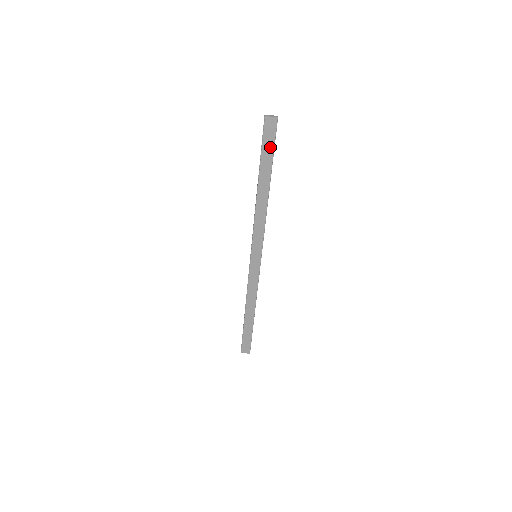
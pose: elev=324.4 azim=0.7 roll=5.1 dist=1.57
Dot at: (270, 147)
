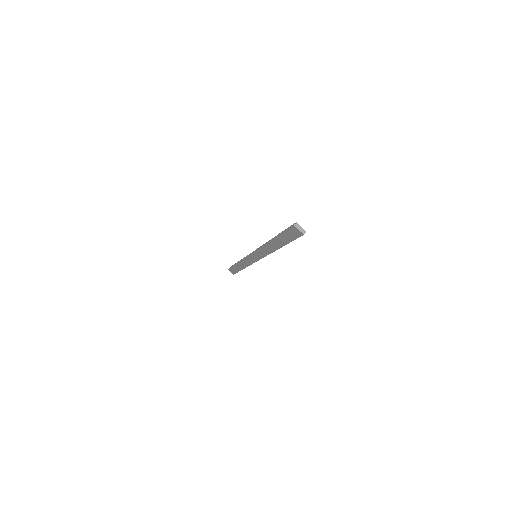
Dot at: (290, 238)
